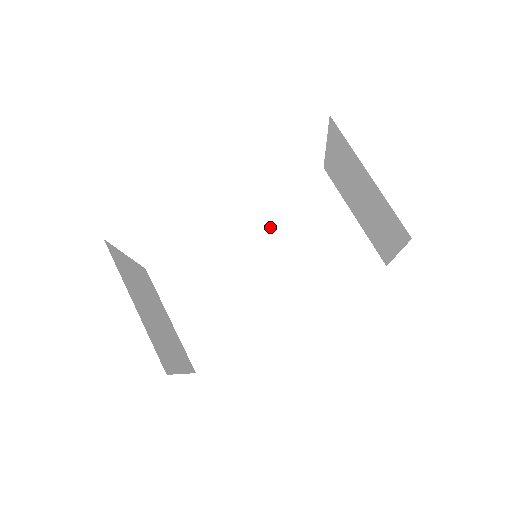
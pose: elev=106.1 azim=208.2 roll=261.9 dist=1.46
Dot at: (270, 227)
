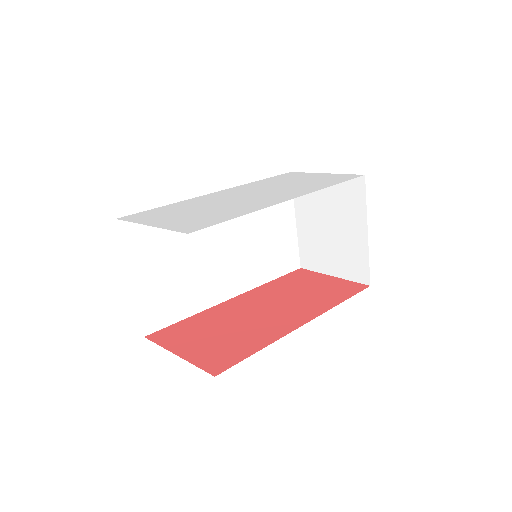
Dot at: occluded
